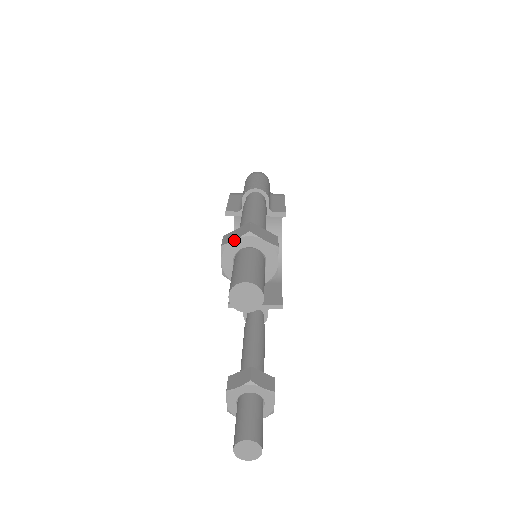
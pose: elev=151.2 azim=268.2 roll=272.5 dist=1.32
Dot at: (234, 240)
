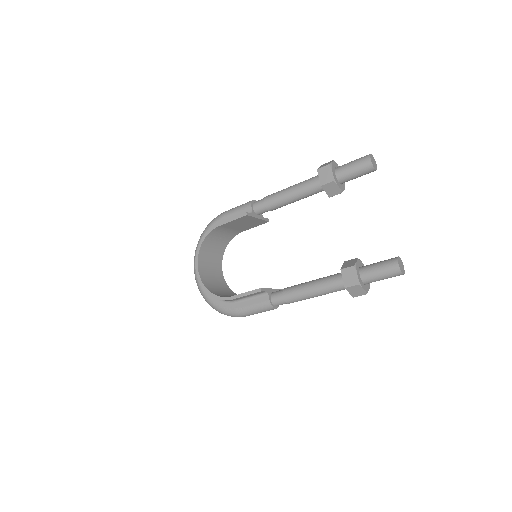
Dot at: (332, 162)
